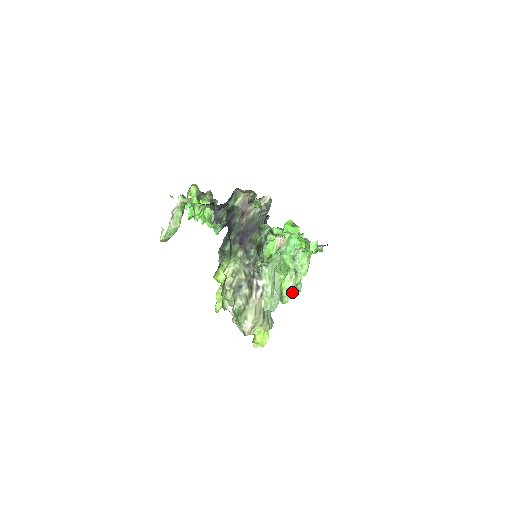
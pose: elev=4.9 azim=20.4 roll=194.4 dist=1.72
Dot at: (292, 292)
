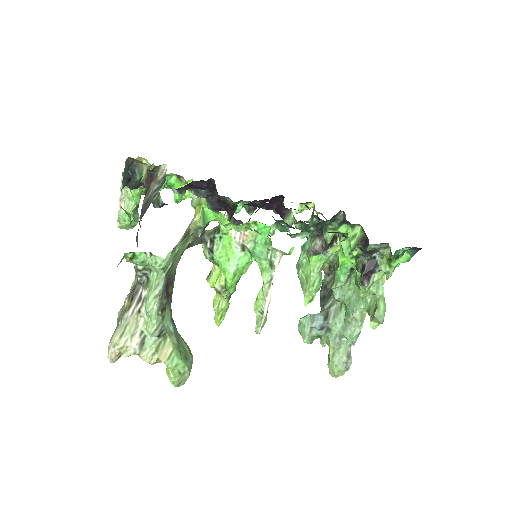
Dot at: occluded
